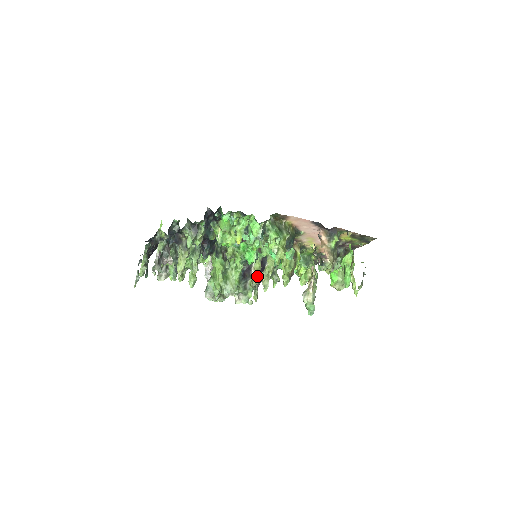
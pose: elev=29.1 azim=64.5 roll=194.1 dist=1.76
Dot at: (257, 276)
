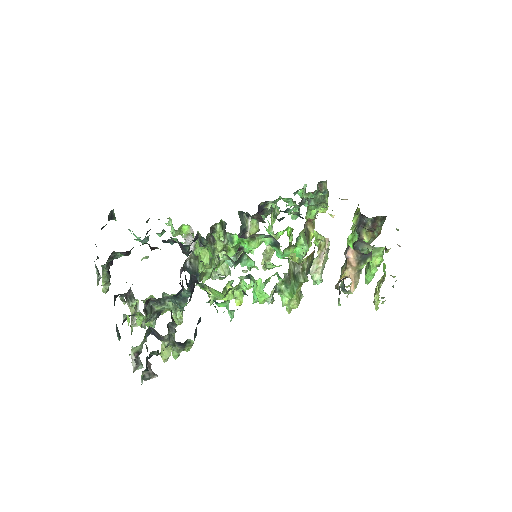
Dot at: occluded
